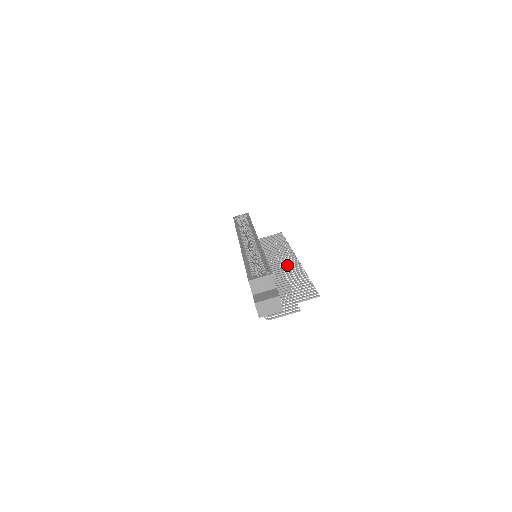
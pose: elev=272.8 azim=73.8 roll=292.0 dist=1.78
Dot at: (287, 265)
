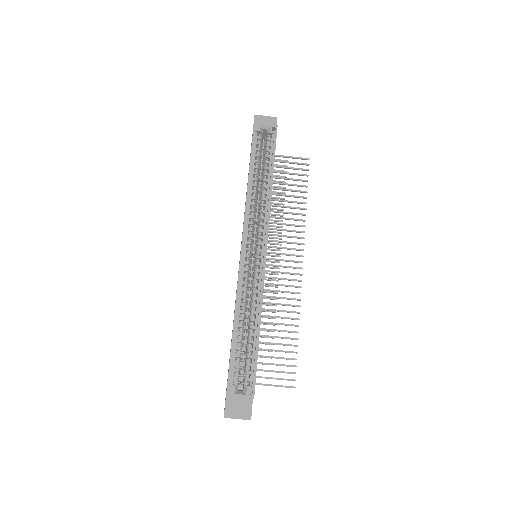
Dot at: occluded
